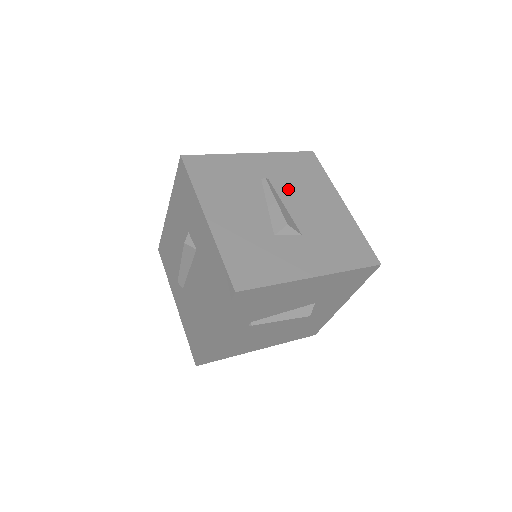
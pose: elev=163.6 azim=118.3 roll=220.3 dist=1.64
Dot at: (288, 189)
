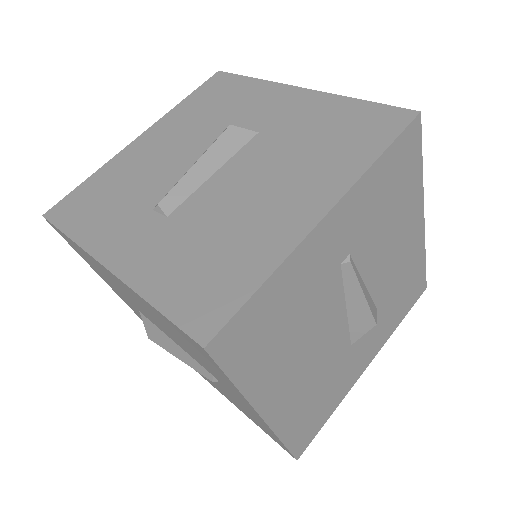
Dot at: occluded
